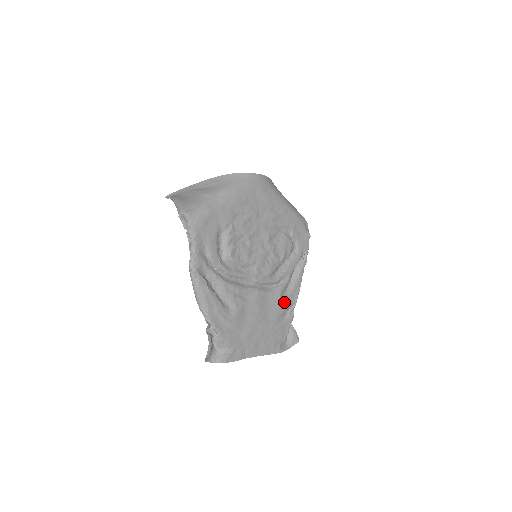
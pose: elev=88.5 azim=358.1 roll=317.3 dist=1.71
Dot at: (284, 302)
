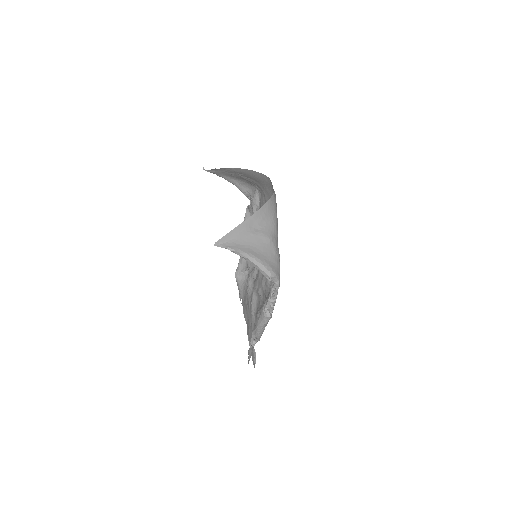
Dot at: occluded
